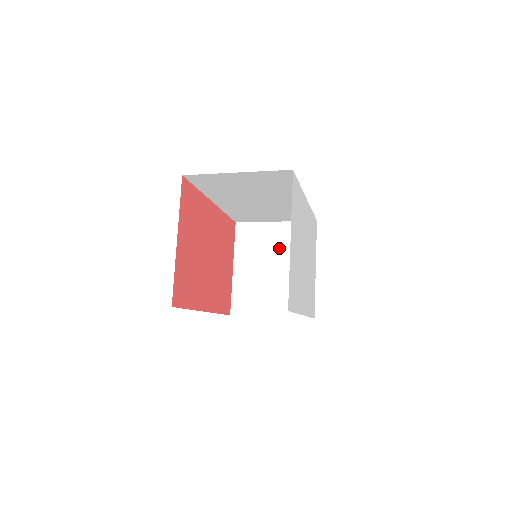
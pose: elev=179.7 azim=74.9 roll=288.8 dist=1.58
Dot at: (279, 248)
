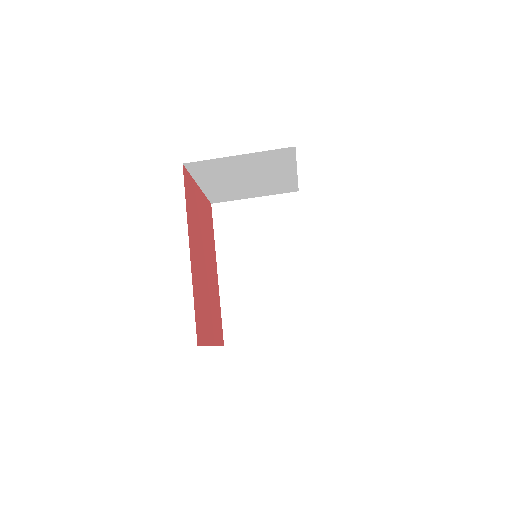
Dot at: occluded
